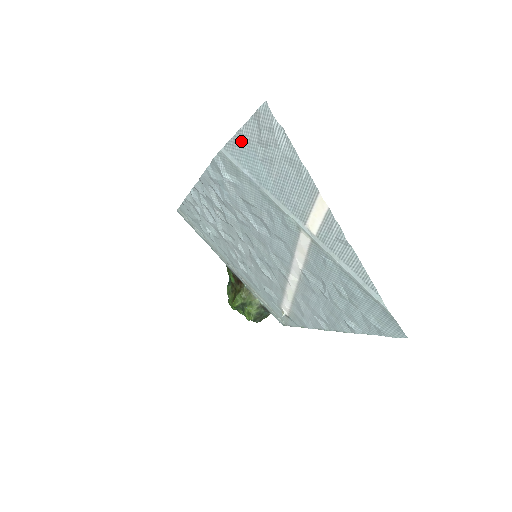
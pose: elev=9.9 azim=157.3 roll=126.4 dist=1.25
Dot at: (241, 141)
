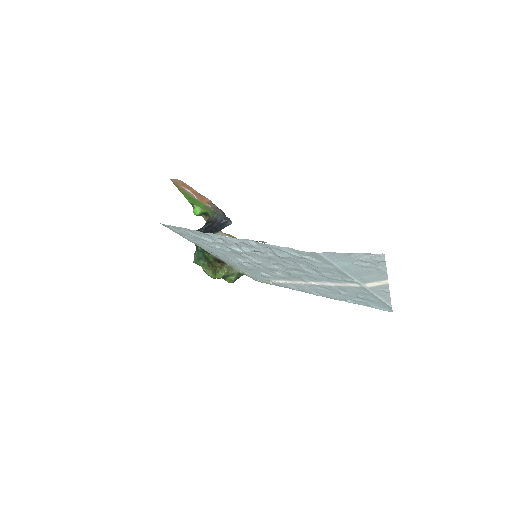
Dot at: (344, 255)
